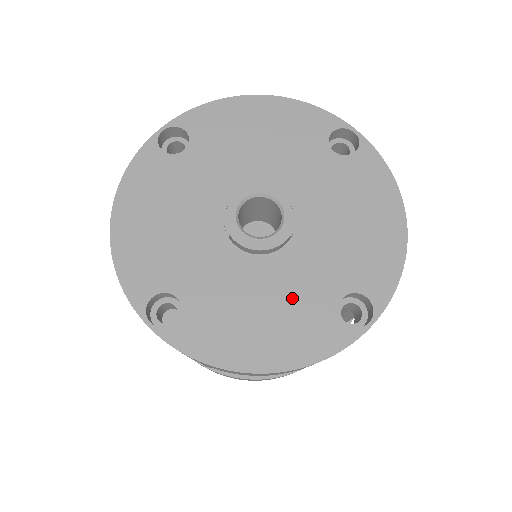
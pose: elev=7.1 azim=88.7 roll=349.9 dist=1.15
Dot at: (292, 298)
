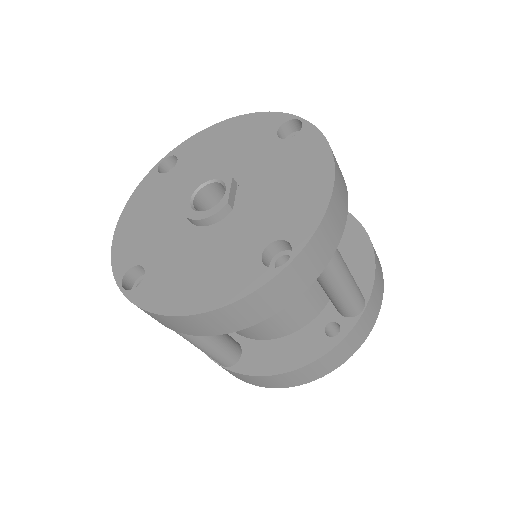
Dot at: (225, 253)
